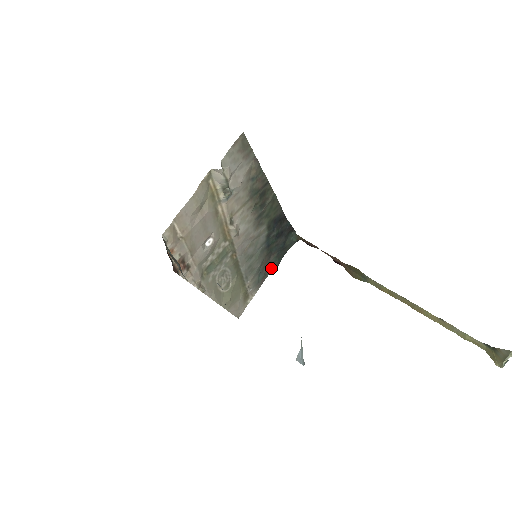
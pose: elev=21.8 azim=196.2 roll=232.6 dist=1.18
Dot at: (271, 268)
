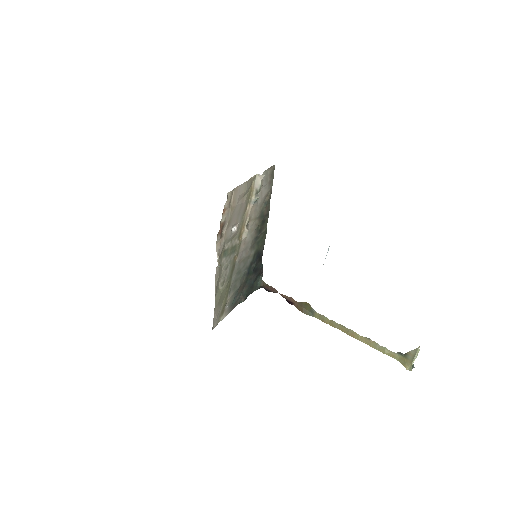
Dot at: (240, 300)
